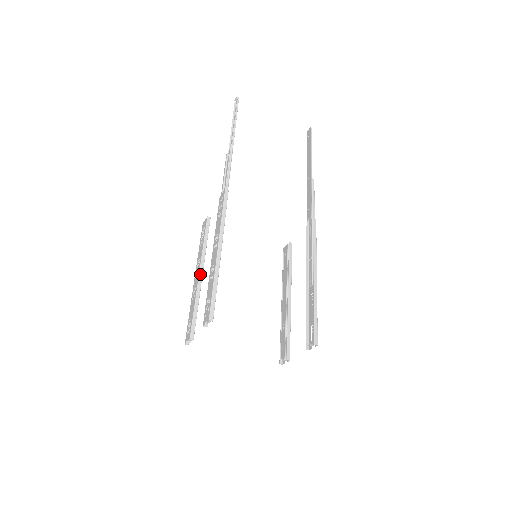
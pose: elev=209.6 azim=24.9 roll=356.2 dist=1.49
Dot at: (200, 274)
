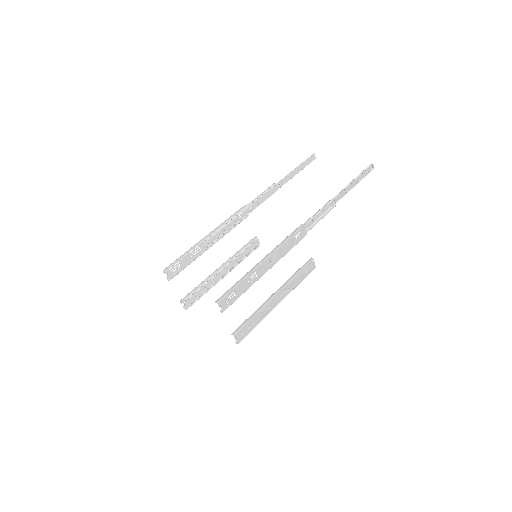
Dot at: (219, 267)
